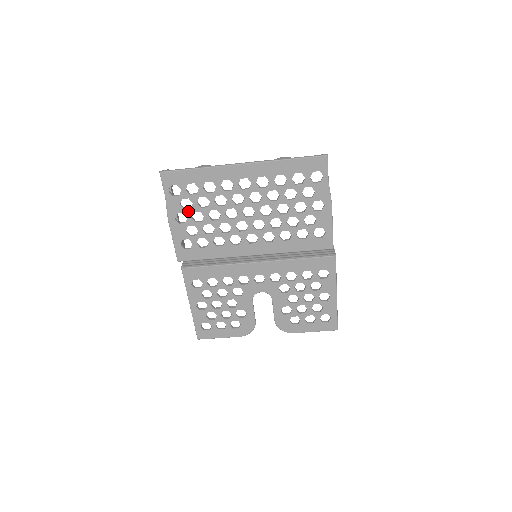
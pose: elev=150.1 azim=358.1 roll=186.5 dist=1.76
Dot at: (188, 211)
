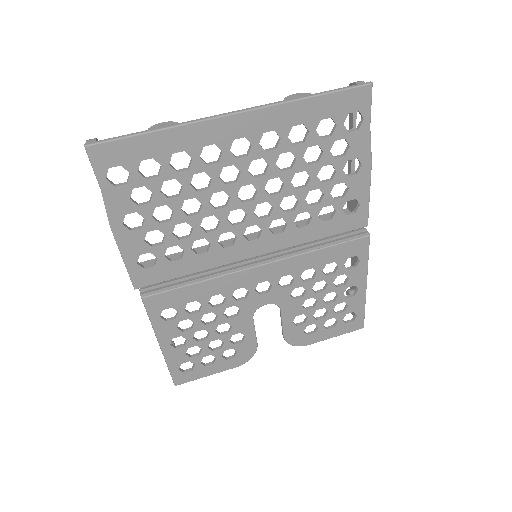
Dot at: (145, 207)
